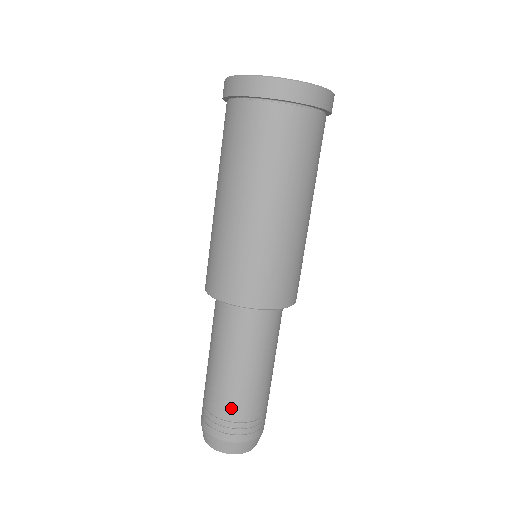
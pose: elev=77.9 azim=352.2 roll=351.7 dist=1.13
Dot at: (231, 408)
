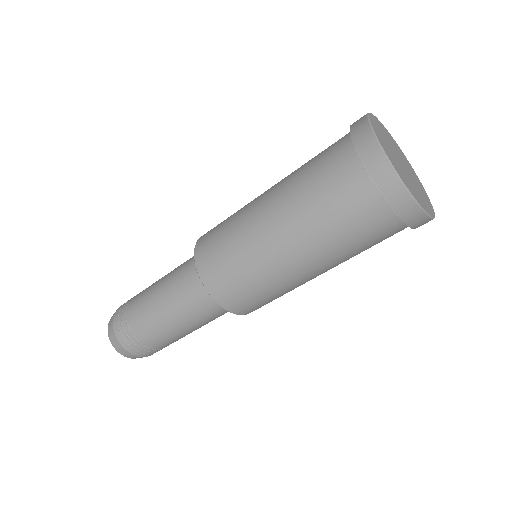
Dot at: (152, 341)
